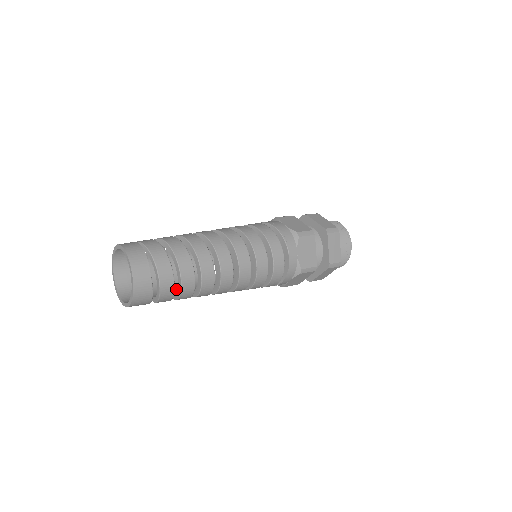
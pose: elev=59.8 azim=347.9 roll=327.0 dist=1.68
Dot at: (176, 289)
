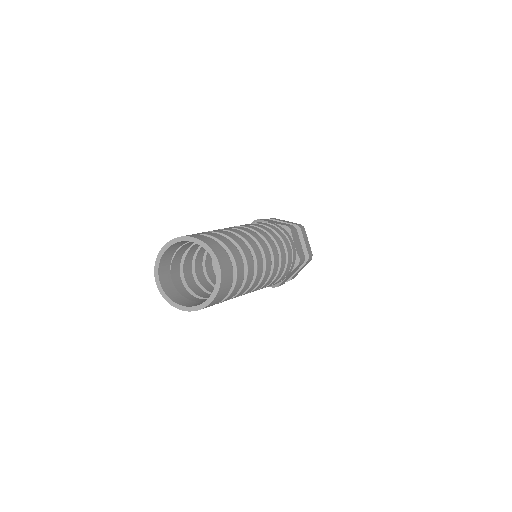
Dot at: occluded
